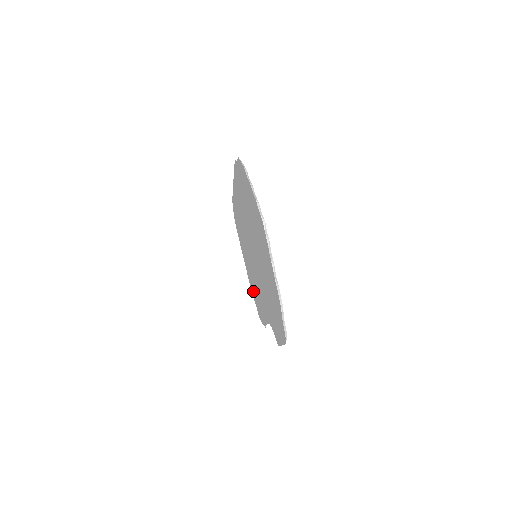
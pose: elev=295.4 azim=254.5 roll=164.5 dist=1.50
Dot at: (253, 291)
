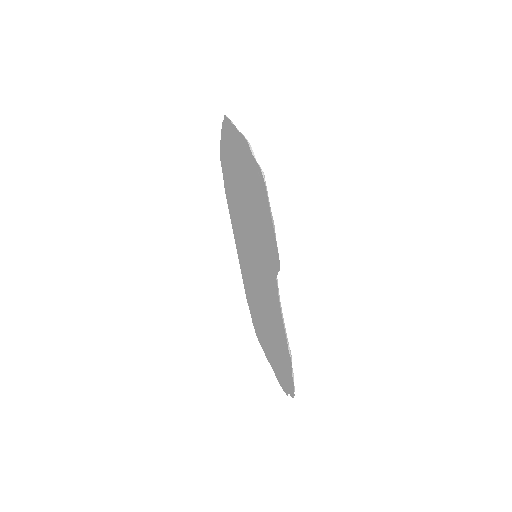
Dot at: (285, 388)
